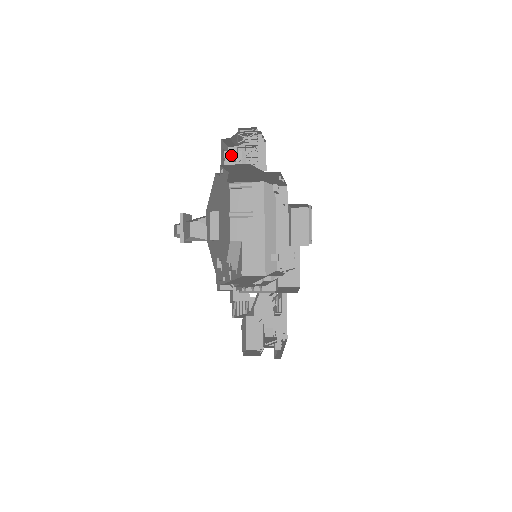
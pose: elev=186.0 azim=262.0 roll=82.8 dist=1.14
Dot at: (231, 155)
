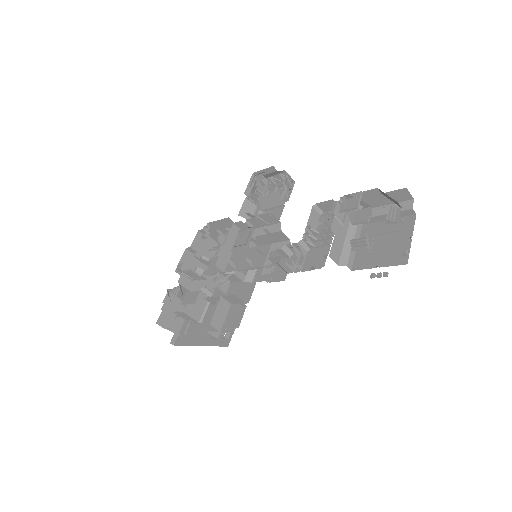
Dot at: (266, 180)
